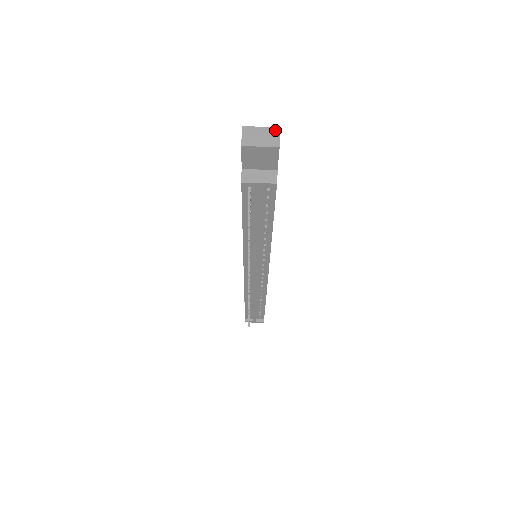
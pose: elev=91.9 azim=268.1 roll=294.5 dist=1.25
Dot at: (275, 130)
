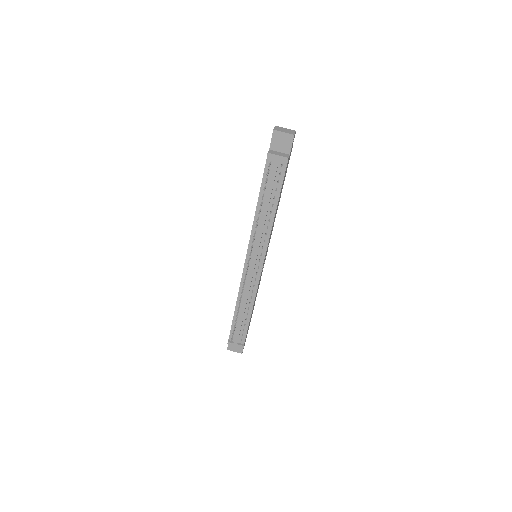
Dot at: (293, 131)
